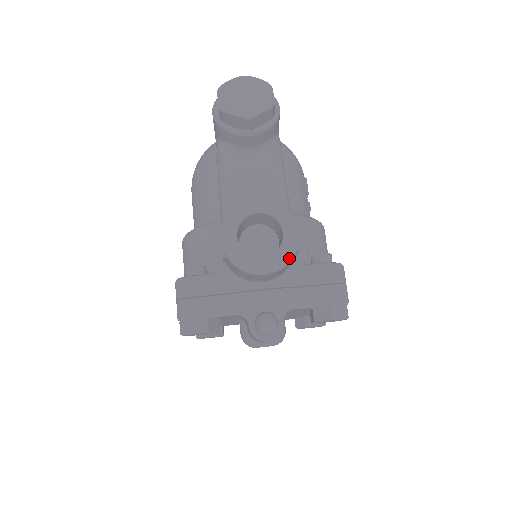
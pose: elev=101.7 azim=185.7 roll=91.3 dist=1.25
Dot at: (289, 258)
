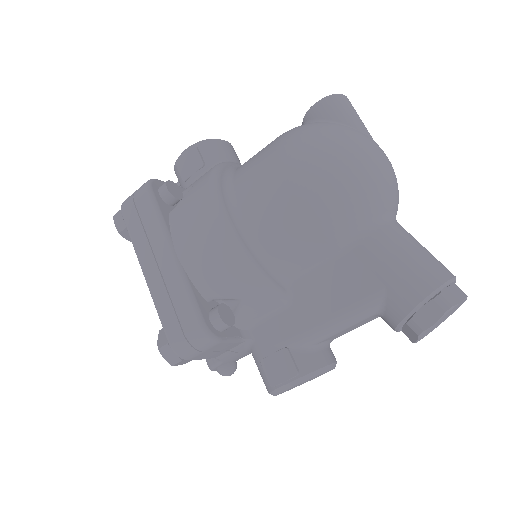
Dot at: occluded
